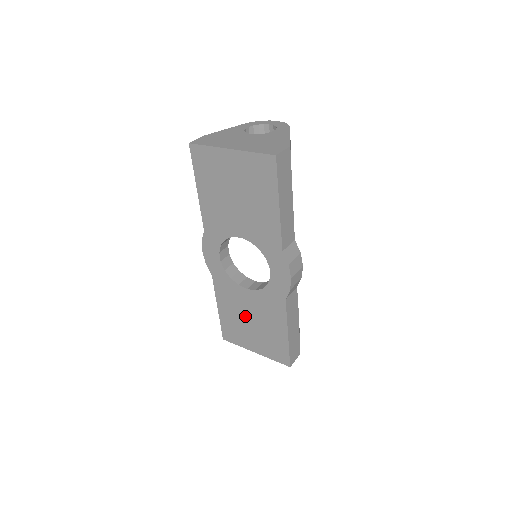
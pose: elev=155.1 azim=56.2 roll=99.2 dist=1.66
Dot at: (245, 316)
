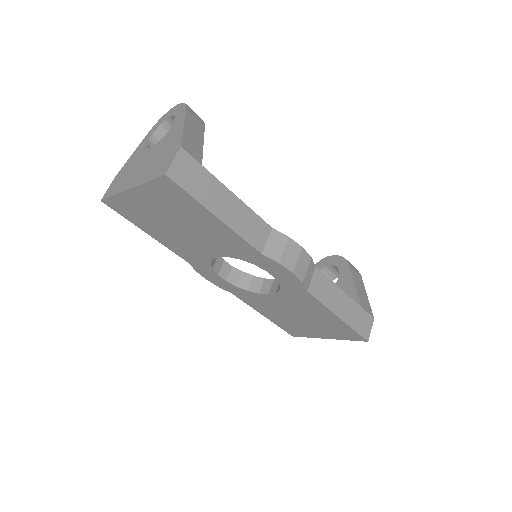
Dot at: (290, 315)
